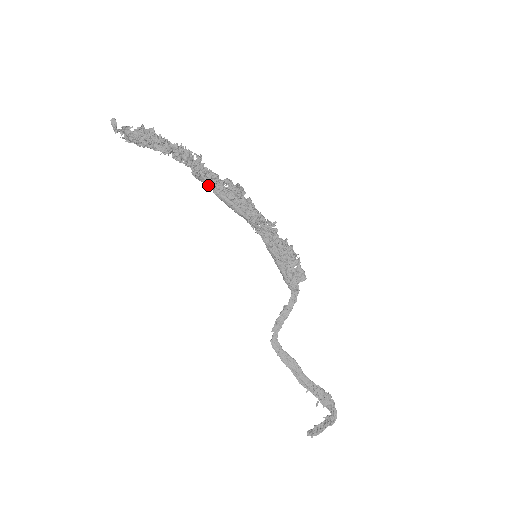
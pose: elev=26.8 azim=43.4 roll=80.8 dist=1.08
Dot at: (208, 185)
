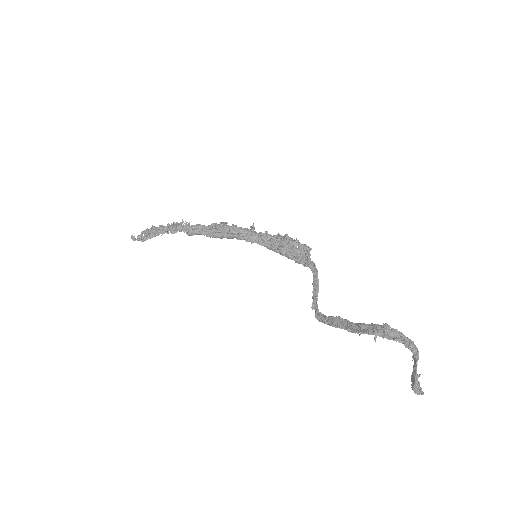
Dot at: (199, 234)
